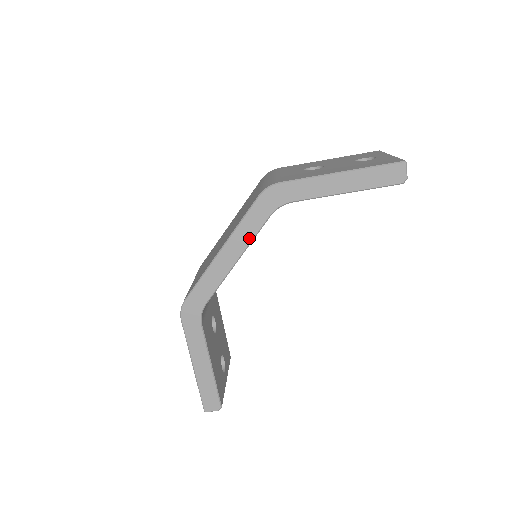
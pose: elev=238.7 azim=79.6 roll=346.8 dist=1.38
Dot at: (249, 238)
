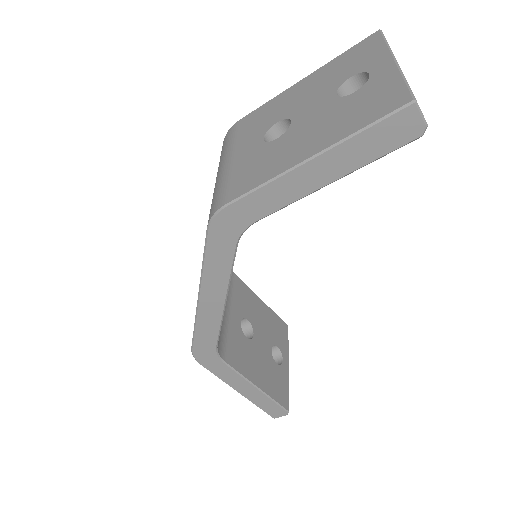
Dot at: (225, 277)
